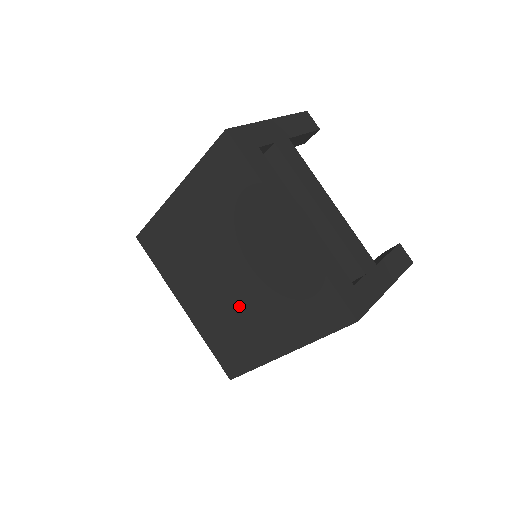
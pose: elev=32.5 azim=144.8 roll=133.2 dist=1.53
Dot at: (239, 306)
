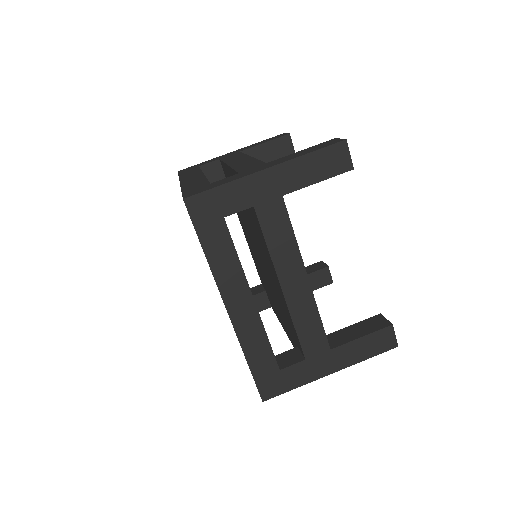
Dot at: occluded
